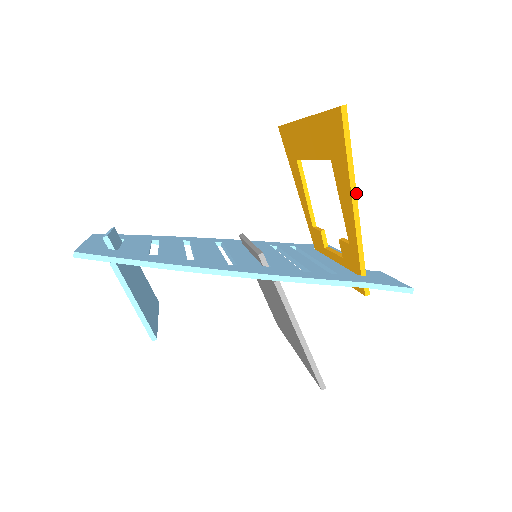
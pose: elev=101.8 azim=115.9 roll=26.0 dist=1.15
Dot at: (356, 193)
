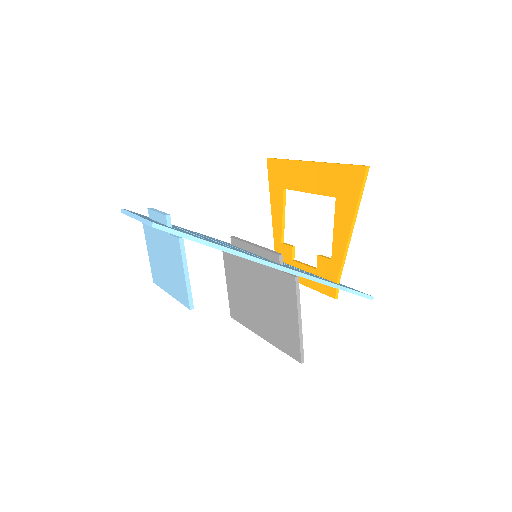
Dot at: occluded
